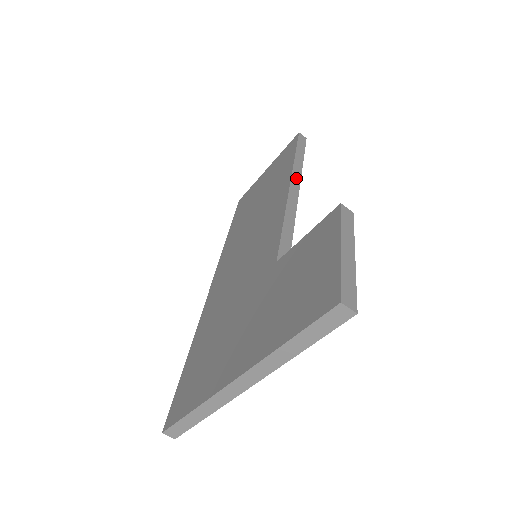
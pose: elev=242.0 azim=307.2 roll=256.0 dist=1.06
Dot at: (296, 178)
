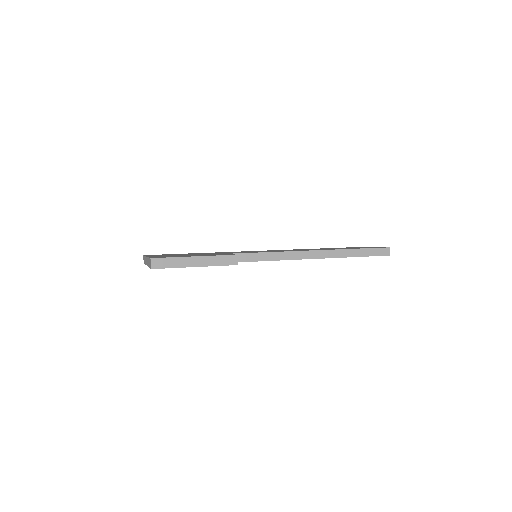
Dot at: (323, 254)
